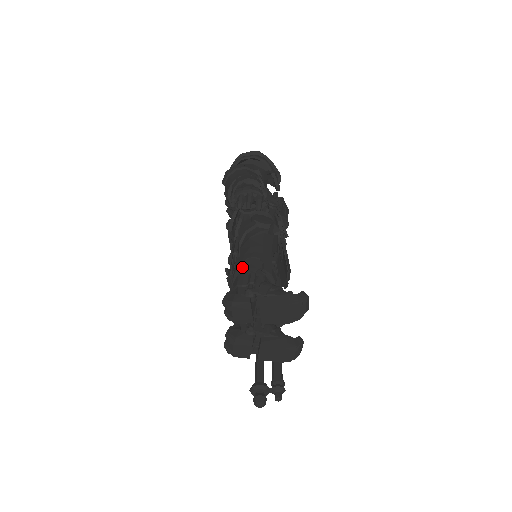
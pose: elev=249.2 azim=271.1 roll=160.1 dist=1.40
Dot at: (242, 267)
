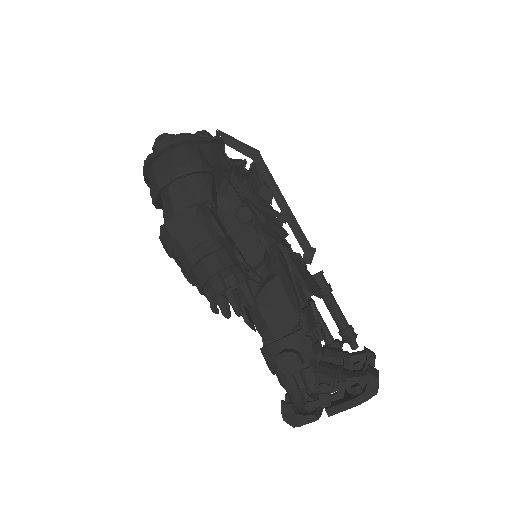
Dot at: (278, 370)
